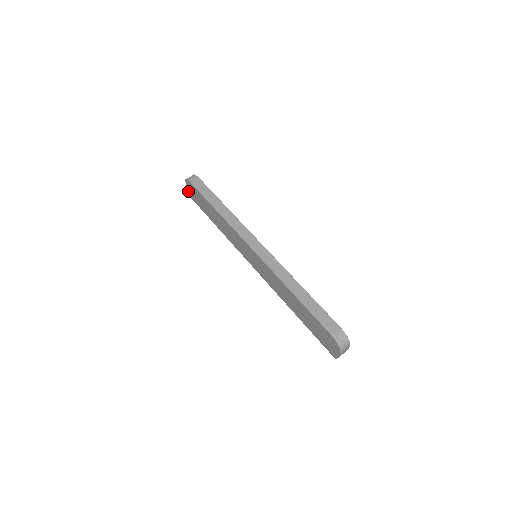
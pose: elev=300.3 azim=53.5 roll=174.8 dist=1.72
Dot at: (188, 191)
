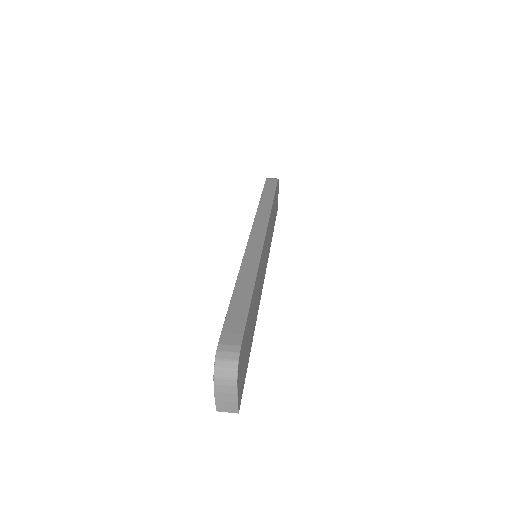
Dot at: occluded
